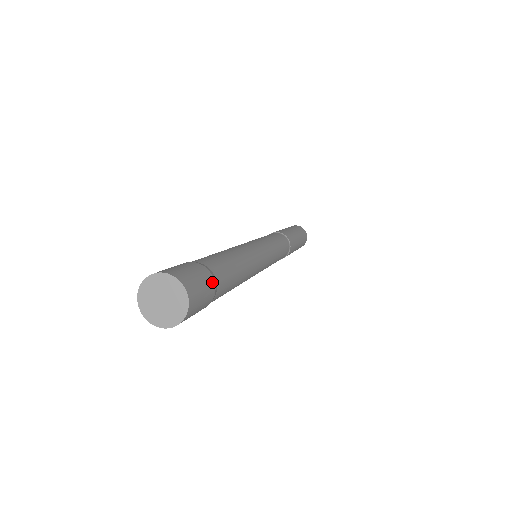
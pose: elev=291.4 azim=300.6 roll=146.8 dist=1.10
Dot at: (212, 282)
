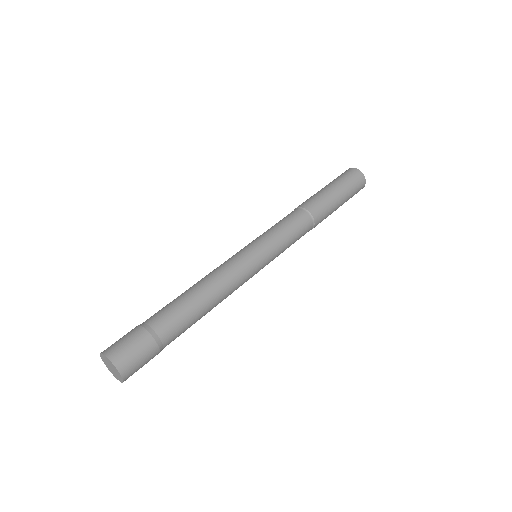
Dot at: (156, 350)
